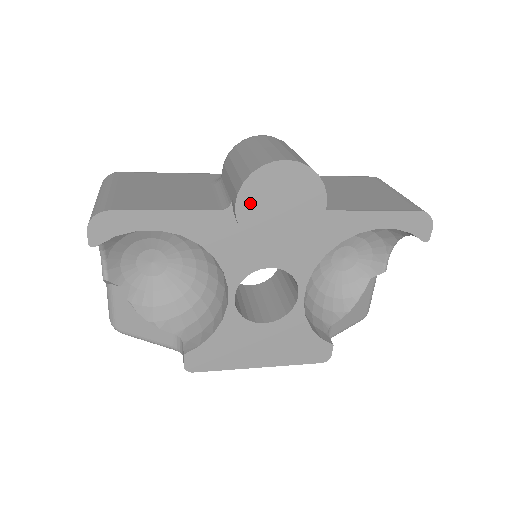
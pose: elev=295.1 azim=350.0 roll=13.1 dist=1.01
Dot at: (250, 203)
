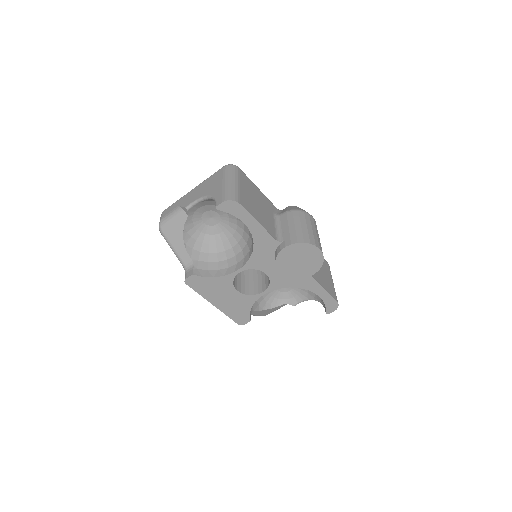
Dot at: (291, 251)
